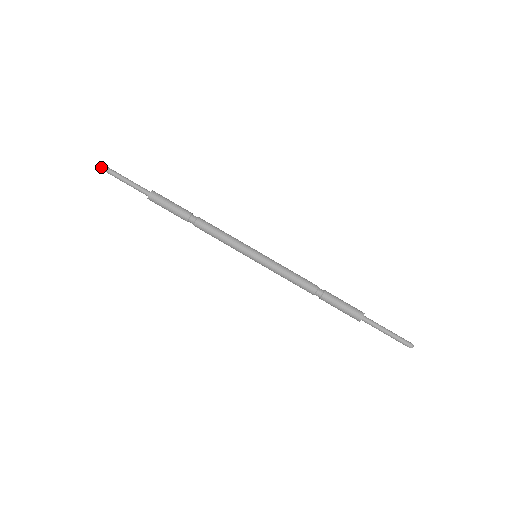
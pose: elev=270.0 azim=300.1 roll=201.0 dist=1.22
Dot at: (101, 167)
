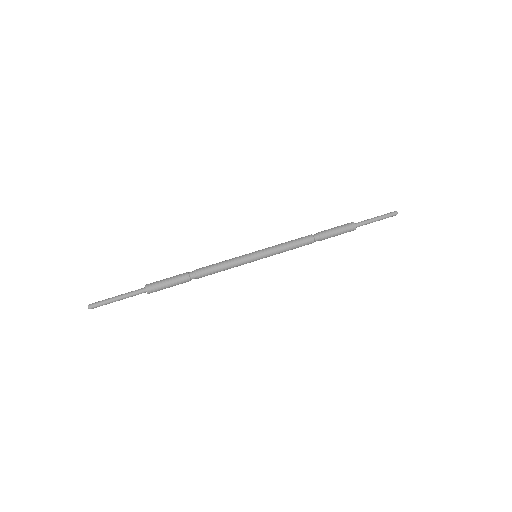
Dot at: (91, 306)
